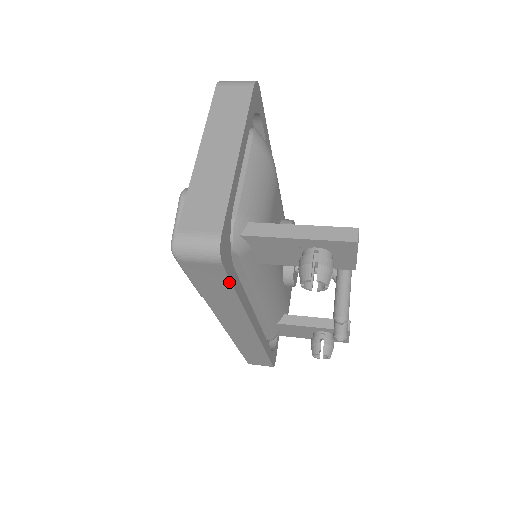
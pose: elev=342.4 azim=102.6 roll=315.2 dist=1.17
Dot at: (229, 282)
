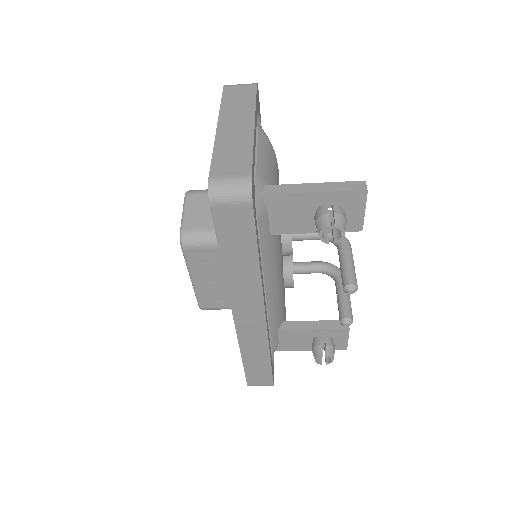
Dot at: (254, 234)
